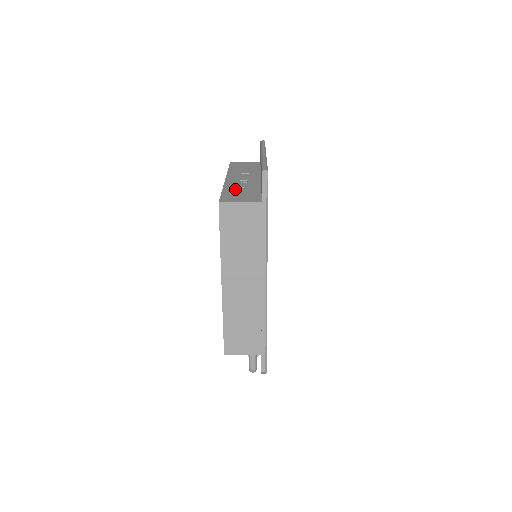
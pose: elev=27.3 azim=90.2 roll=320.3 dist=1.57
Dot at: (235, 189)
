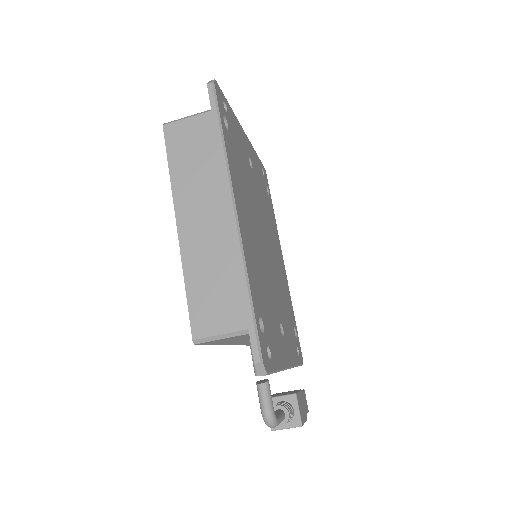
Dot at: occluded
